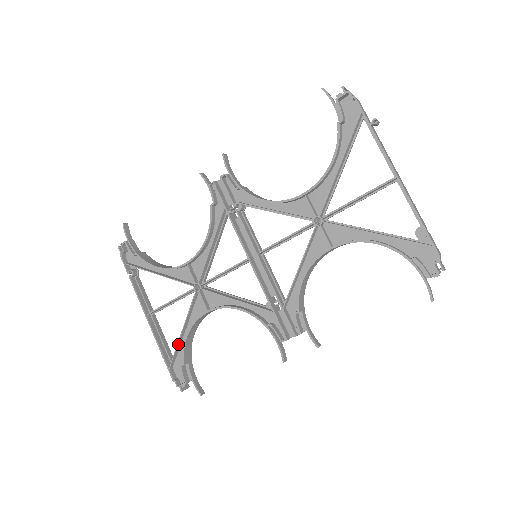
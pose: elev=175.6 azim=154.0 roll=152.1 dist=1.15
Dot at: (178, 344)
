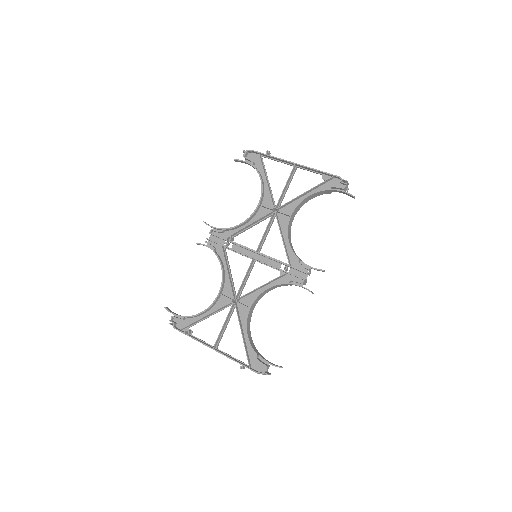
Dot at: (245, 347)
